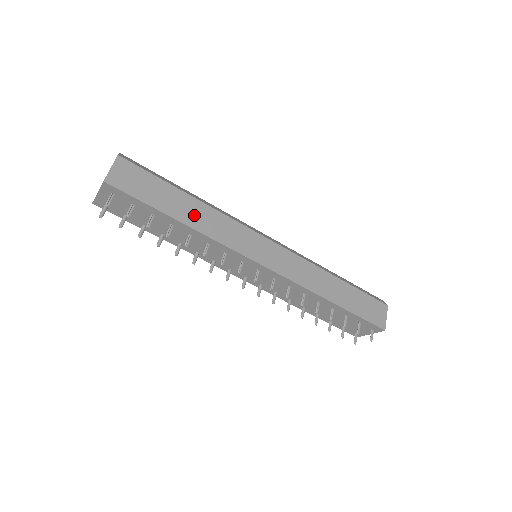
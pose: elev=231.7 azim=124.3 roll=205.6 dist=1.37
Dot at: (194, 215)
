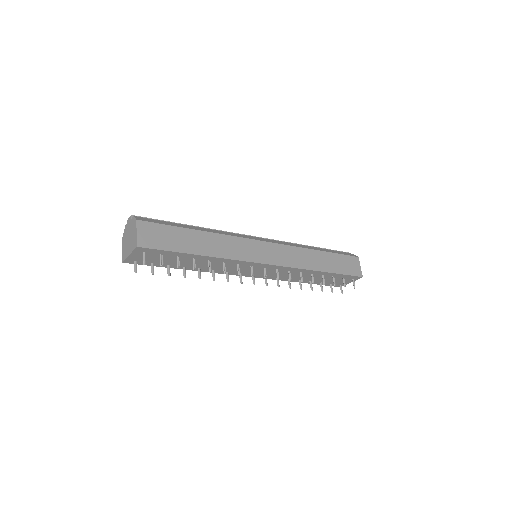
Dot at: (208, 245)
